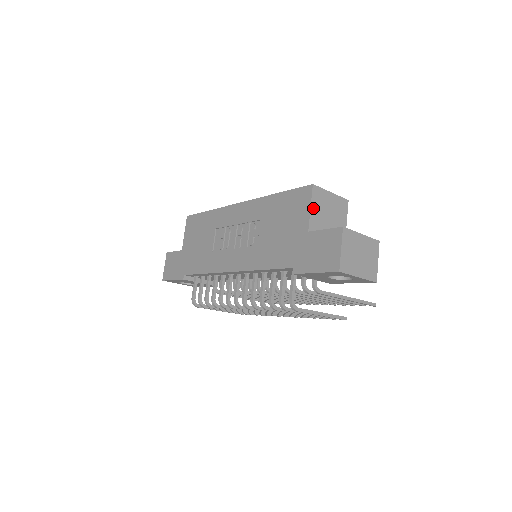
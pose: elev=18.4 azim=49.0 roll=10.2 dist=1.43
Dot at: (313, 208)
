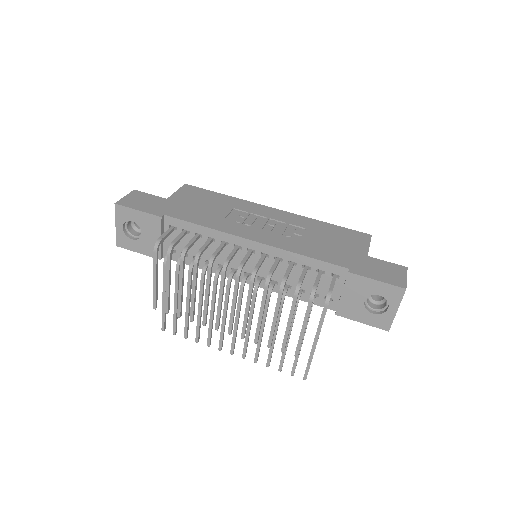
Dot at: occluded
